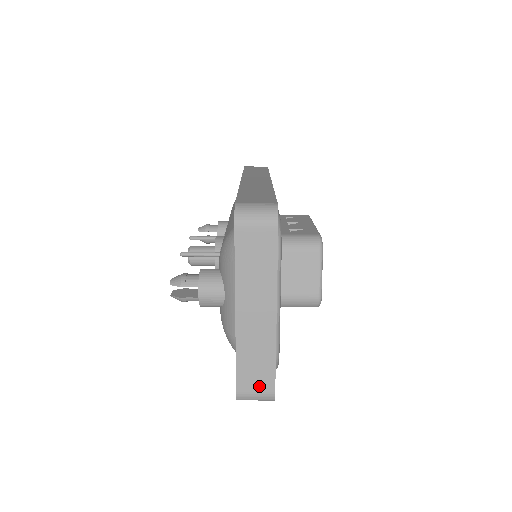
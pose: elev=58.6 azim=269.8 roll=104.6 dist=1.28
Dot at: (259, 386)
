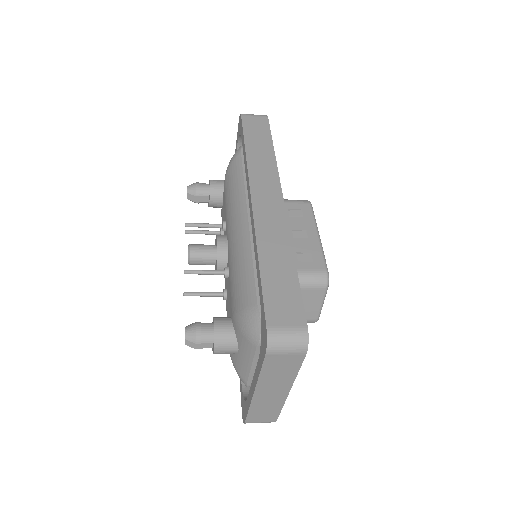
Dot at: (264, 420)
